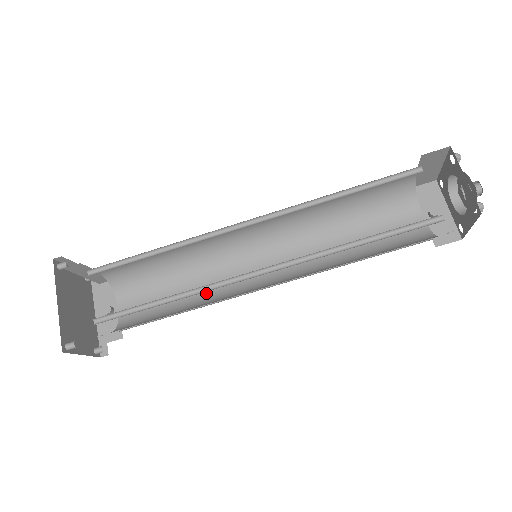
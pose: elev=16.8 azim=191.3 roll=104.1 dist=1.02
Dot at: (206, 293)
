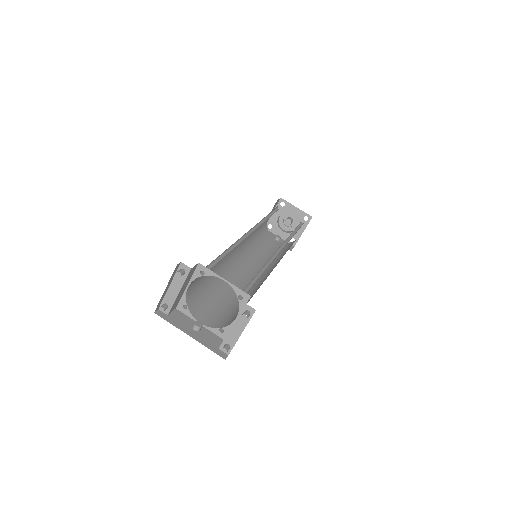
Dot at: occluded
